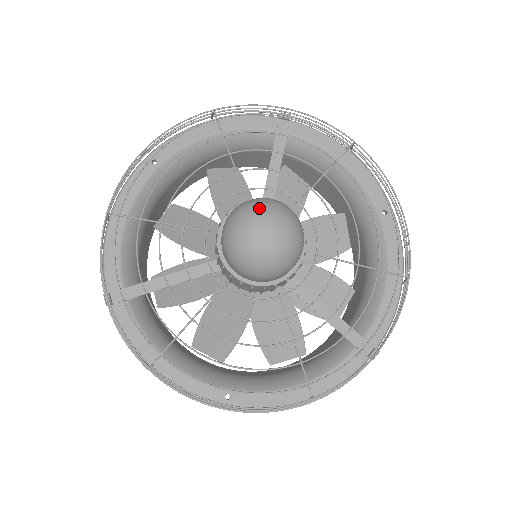
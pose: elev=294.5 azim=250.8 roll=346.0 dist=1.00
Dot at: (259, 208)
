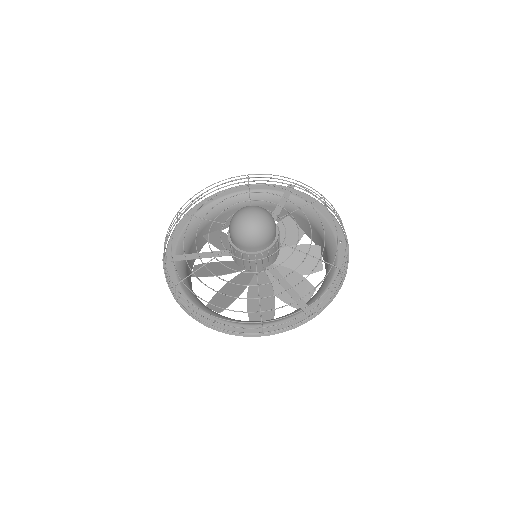
Dot at: (250, 206)
